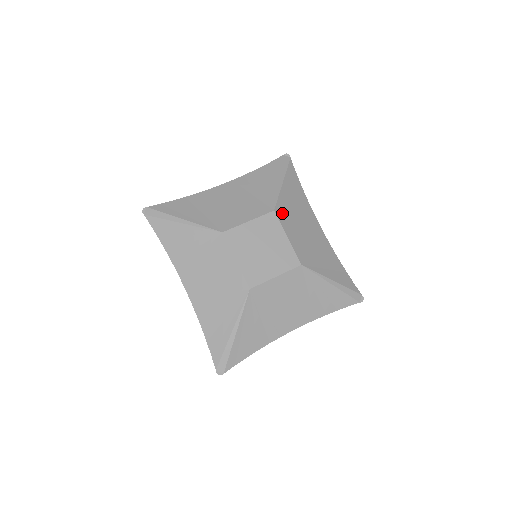
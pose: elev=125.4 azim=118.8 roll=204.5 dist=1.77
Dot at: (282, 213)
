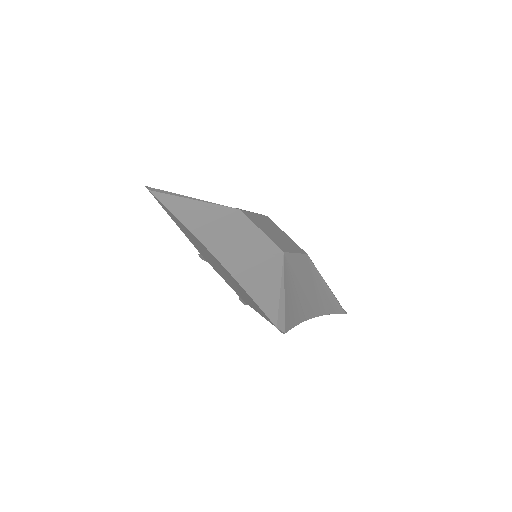
Dot at: occluded
